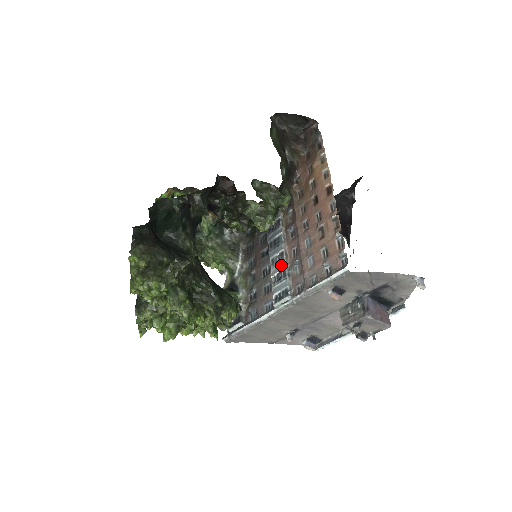
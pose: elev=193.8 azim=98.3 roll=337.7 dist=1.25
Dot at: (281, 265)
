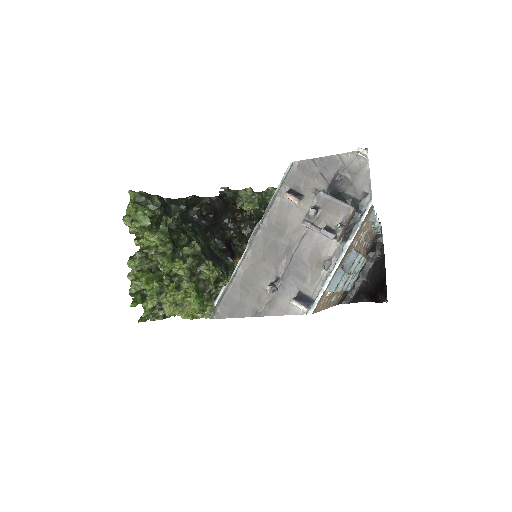
Dot at: occluded
